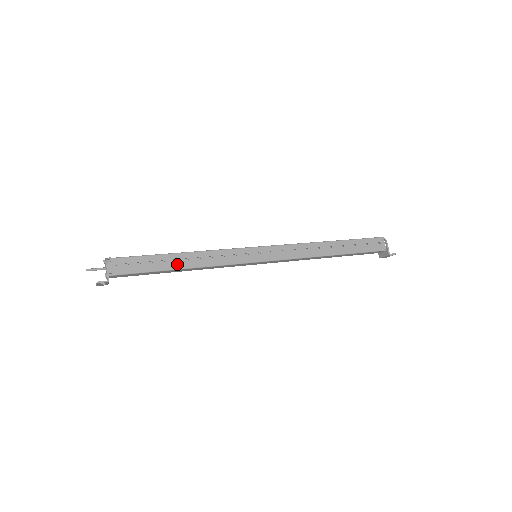
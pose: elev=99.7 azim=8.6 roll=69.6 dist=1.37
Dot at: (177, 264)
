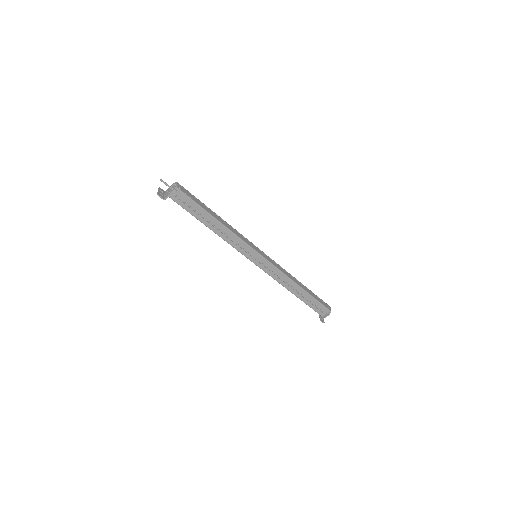
Dot at: (210, 224)
